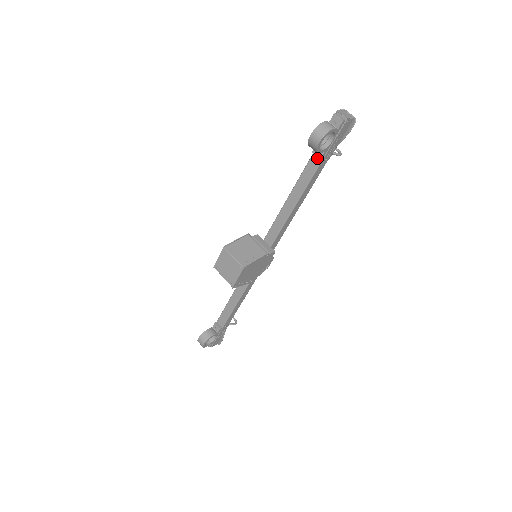
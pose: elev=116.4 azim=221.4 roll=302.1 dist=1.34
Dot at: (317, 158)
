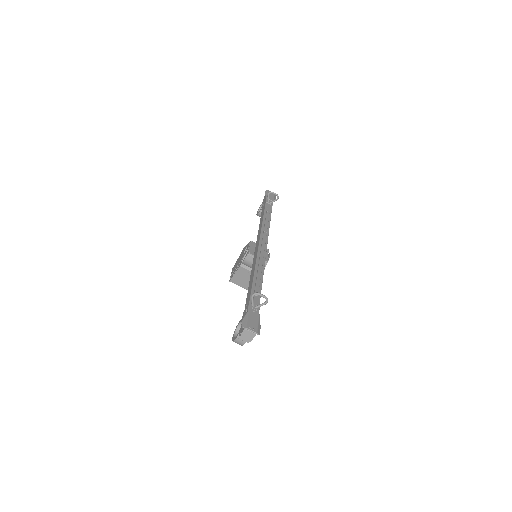
Dot at: occluded
